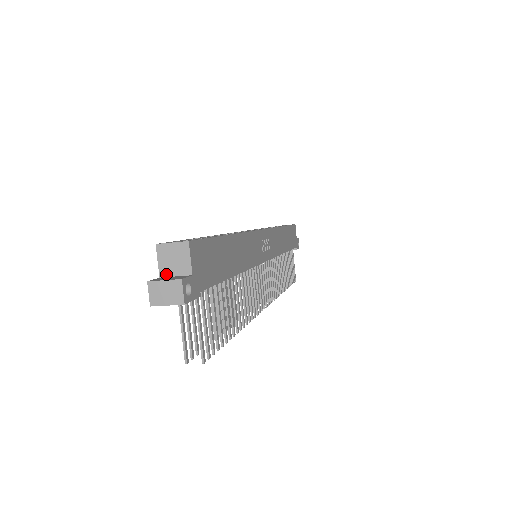
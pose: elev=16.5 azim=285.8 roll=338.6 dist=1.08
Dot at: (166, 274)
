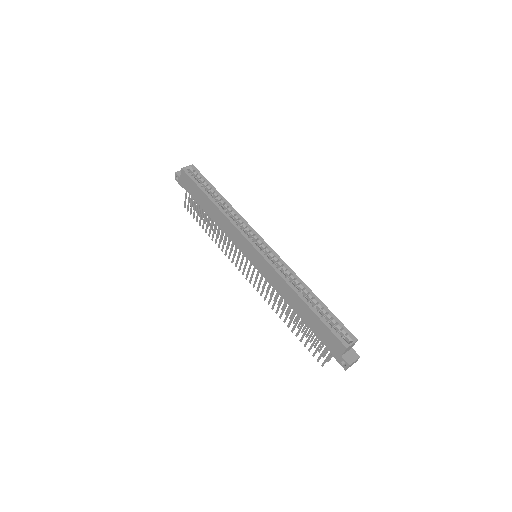
Dot at: (344, 354)
